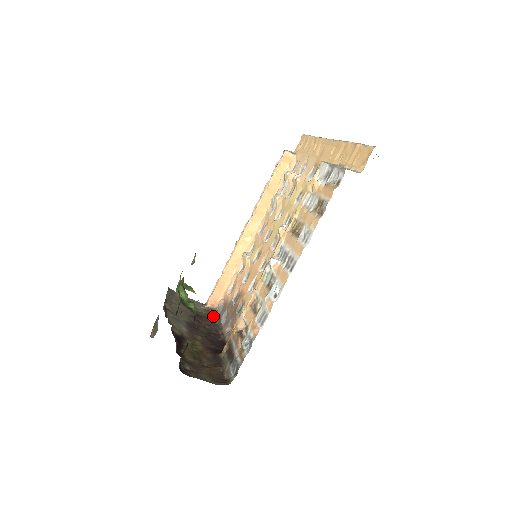
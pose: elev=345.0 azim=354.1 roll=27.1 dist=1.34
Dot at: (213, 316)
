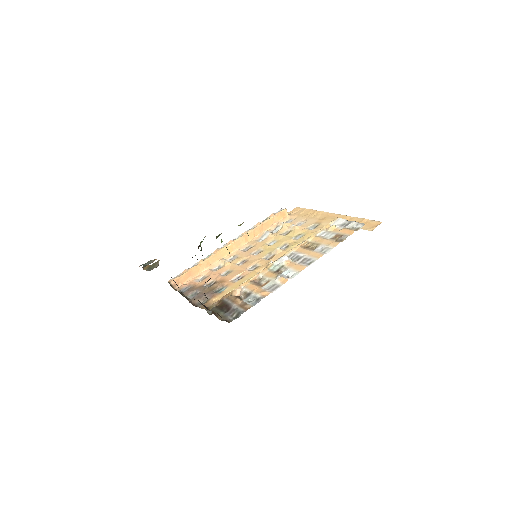
Dot at: (178, 291)
